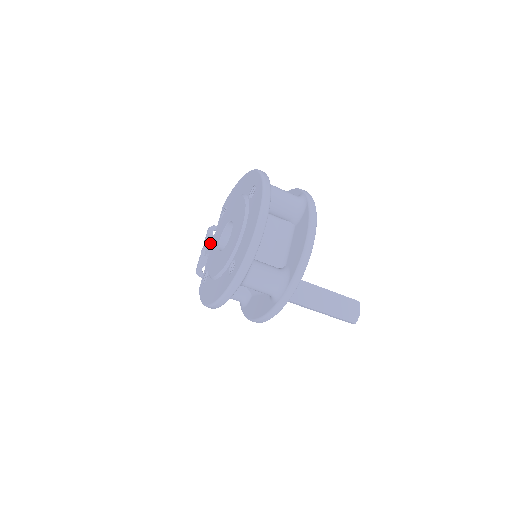
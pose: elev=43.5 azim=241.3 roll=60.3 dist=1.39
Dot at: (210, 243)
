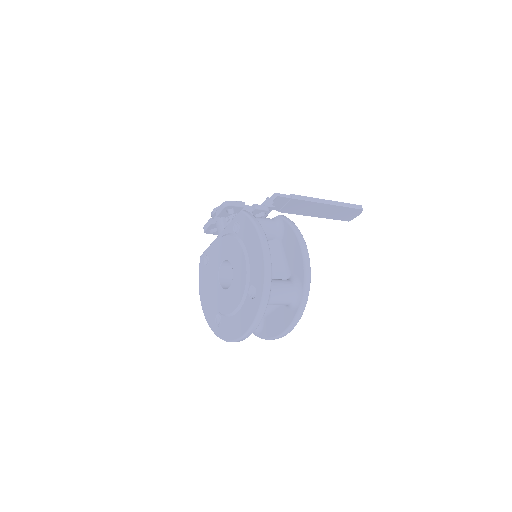
Dot at: (221, 216)
